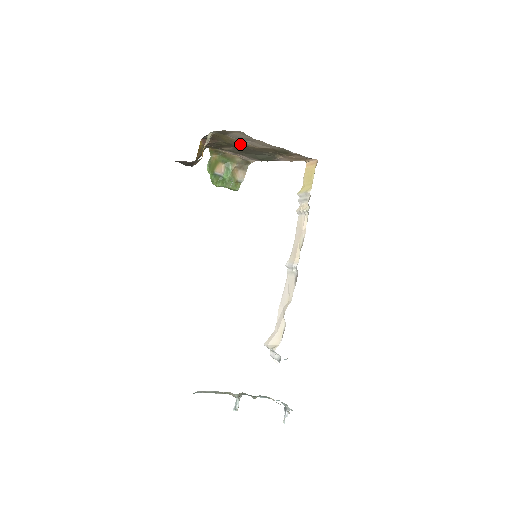
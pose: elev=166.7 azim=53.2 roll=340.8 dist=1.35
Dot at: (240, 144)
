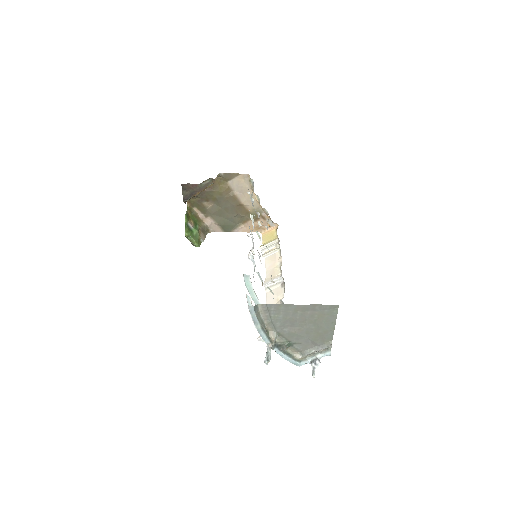
Dot at: (231, 195)
